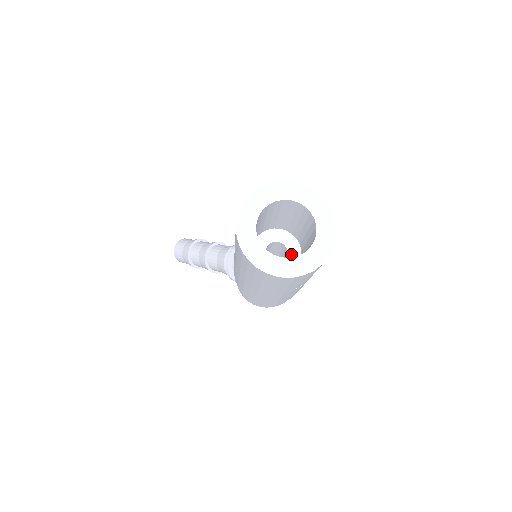
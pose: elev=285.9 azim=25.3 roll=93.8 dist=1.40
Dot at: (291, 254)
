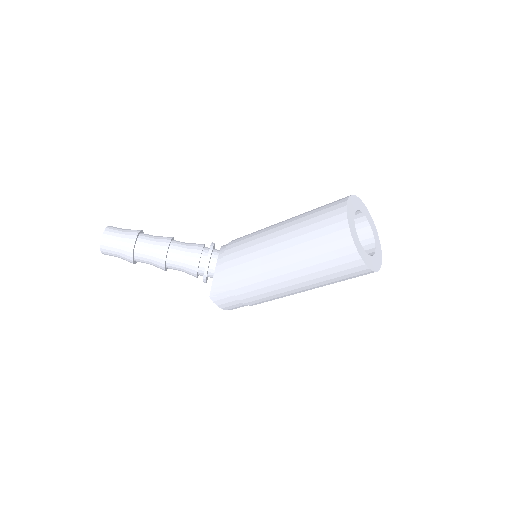
Dot at: occluded
